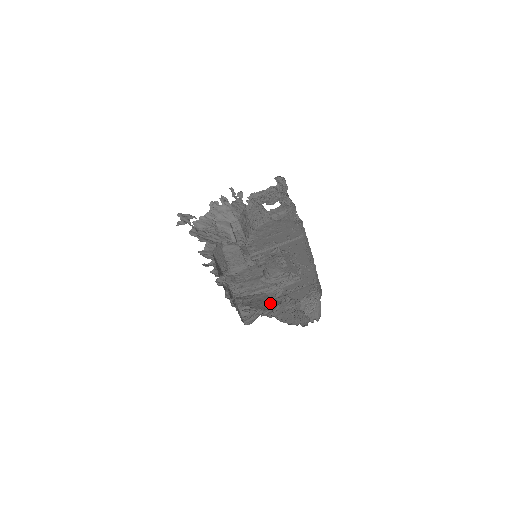
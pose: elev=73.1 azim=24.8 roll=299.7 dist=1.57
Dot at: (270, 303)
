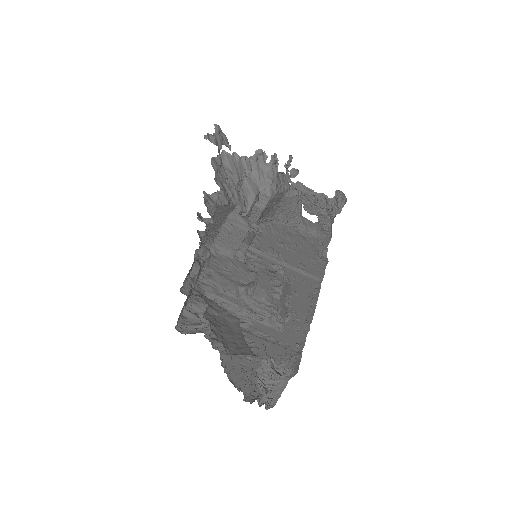
Dot at: (238, 342)
